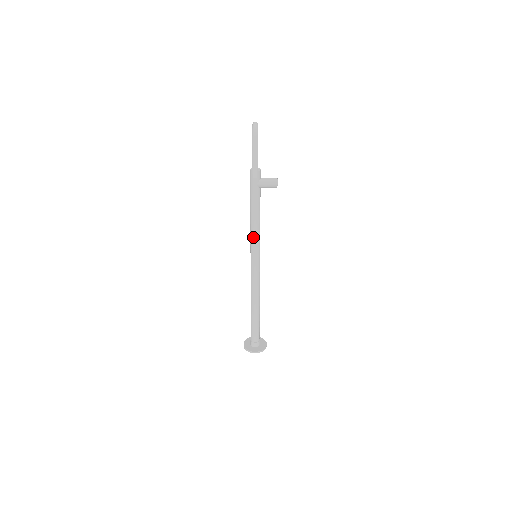
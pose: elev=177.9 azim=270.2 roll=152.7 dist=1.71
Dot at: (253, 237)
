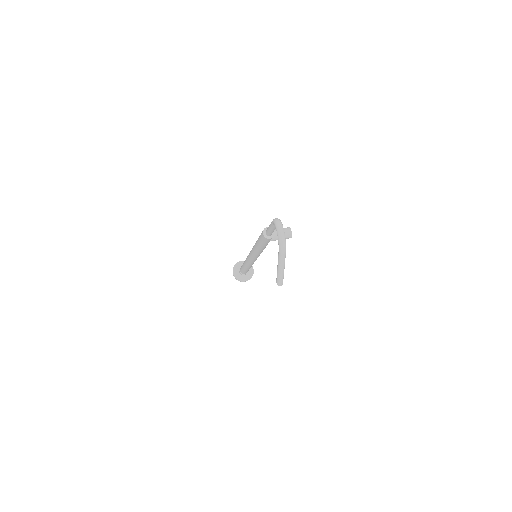
Dot at: (256, 254)
